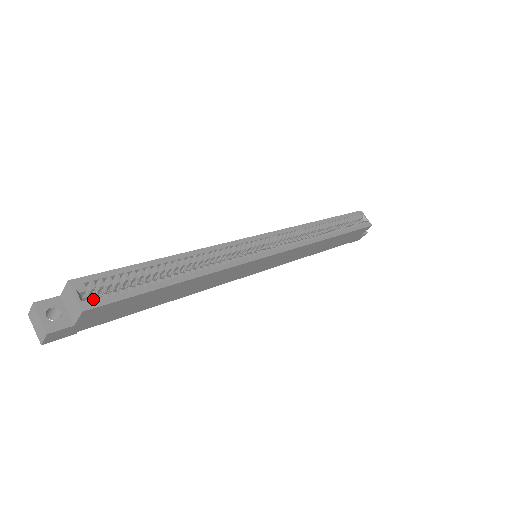
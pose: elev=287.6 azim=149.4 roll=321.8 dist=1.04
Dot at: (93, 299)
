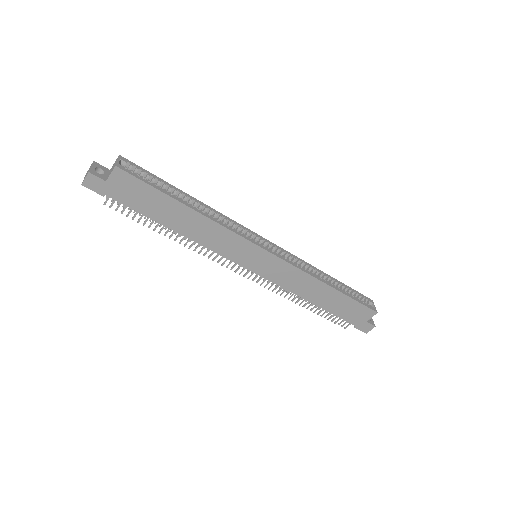
Dot at: occluded
